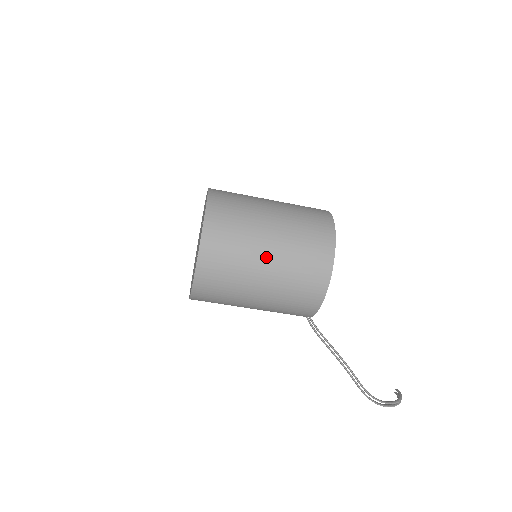
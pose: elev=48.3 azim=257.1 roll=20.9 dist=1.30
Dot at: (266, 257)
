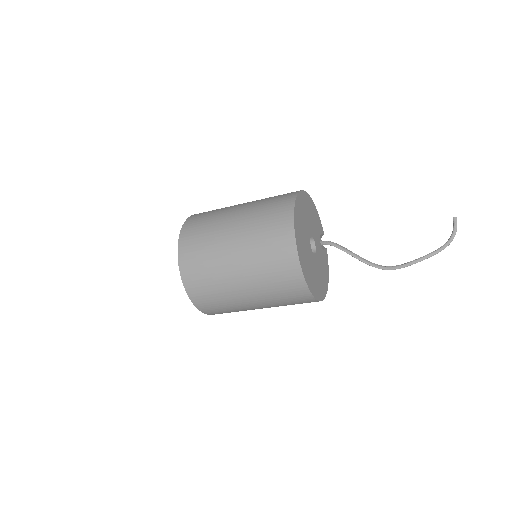
Dot at: (259, 308)
